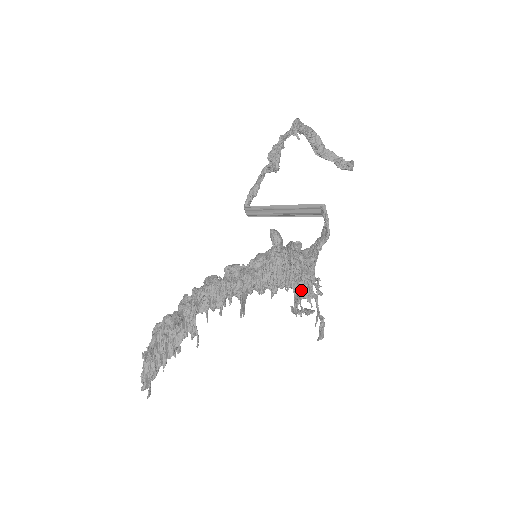
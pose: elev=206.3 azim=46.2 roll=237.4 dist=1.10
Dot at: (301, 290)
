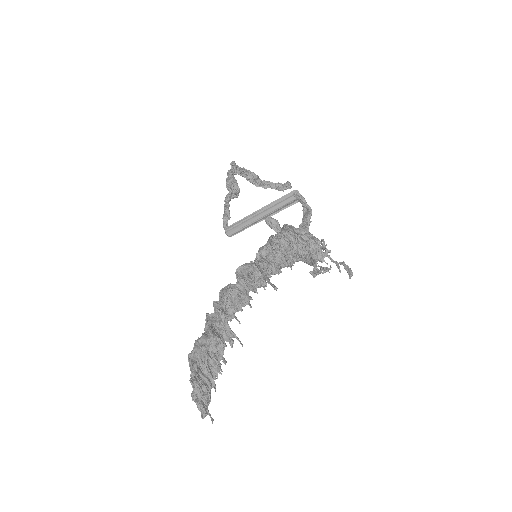
Dot at: (312, 255)
